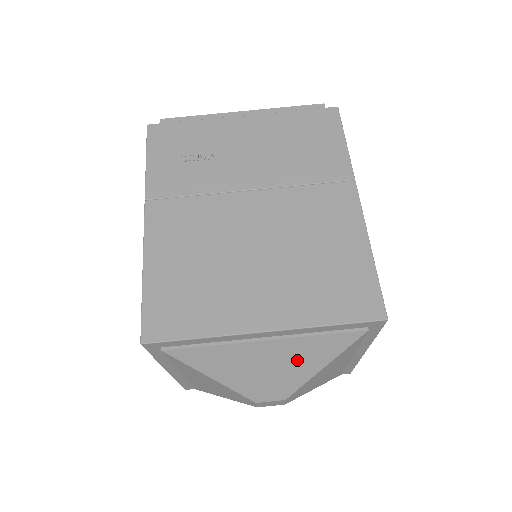
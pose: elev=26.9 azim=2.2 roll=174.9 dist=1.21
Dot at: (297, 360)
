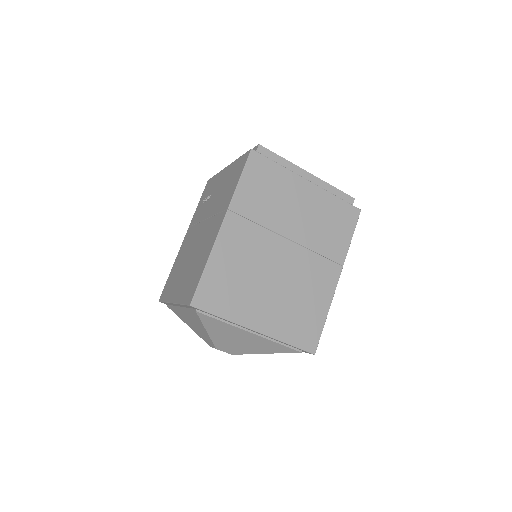
Dot at: (196, 323)
